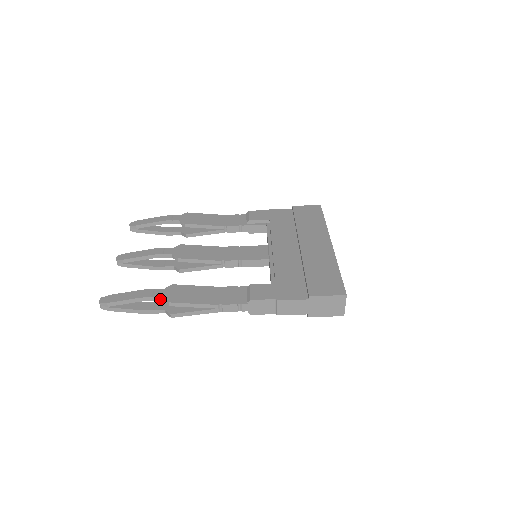
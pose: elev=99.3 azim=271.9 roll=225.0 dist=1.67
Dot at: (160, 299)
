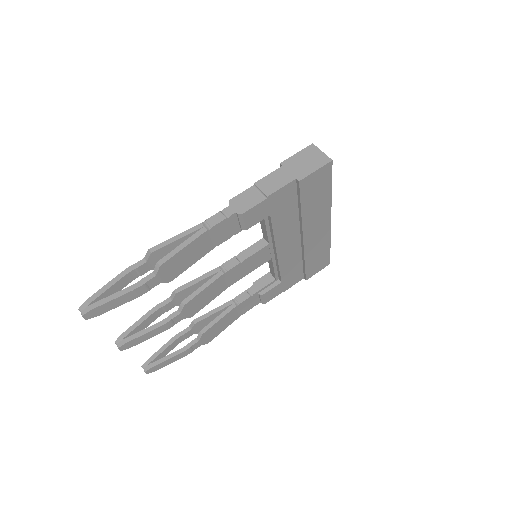
Dot at: (143, 262)
